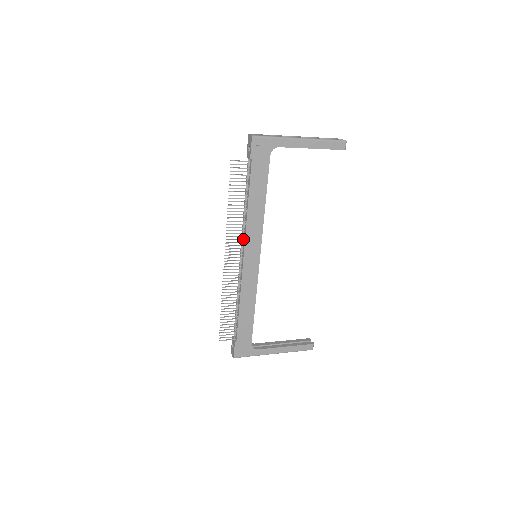
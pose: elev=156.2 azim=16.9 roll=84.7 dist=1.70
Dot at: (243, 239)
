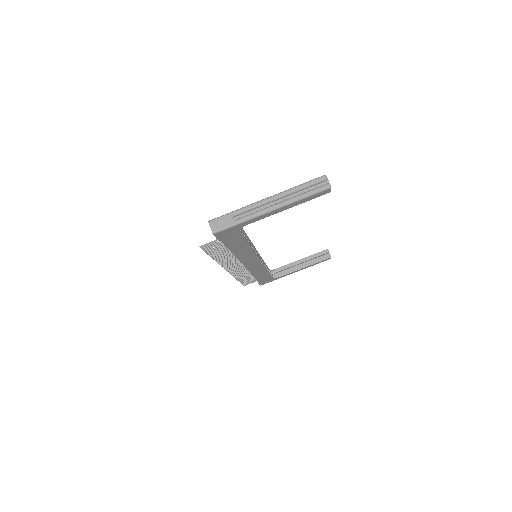
Dot at: (238, 260)
